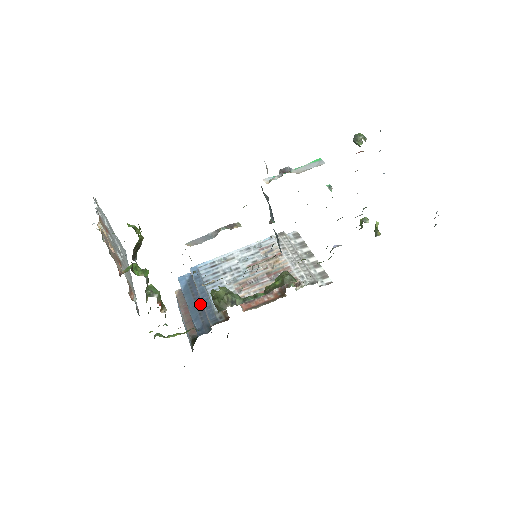
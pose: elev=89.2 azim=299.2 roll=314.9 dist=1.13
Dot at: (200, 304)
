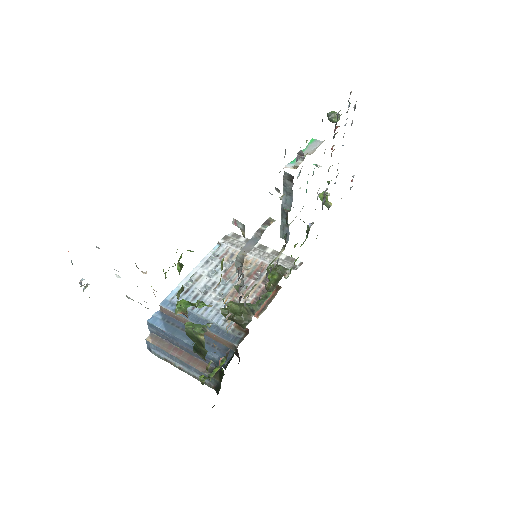
Dot at: occluded
